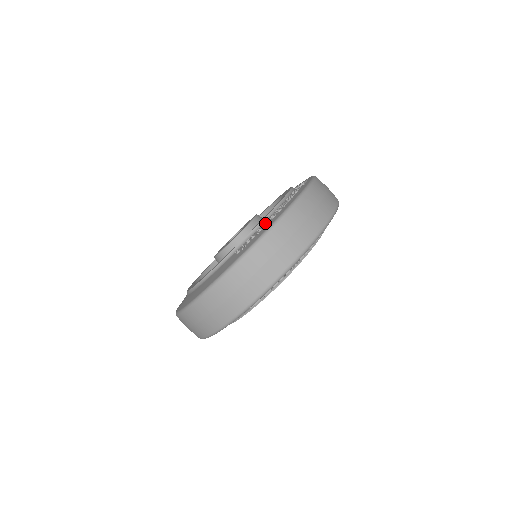
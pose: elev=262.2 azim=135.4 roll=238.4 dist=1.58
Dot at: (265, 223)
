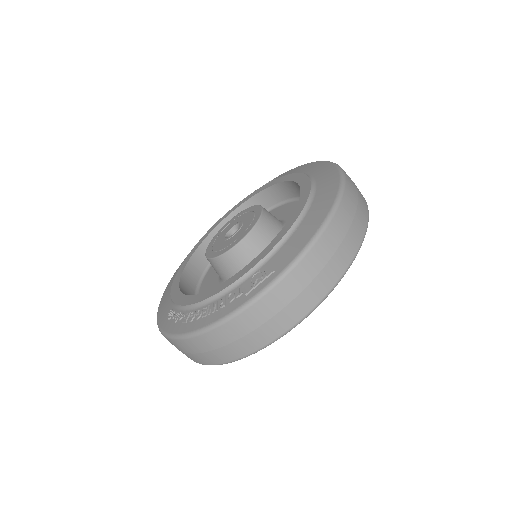
Dot at: (184, 318)
